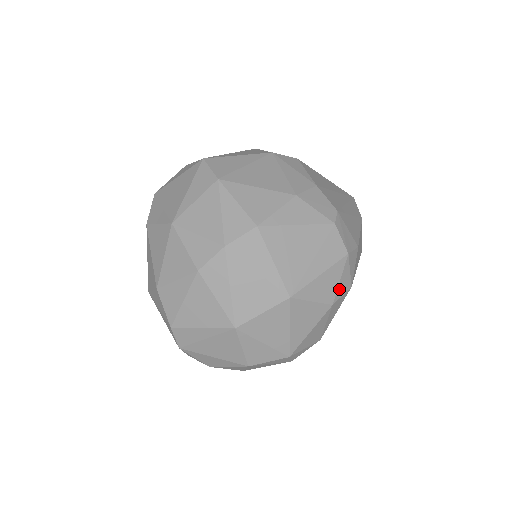
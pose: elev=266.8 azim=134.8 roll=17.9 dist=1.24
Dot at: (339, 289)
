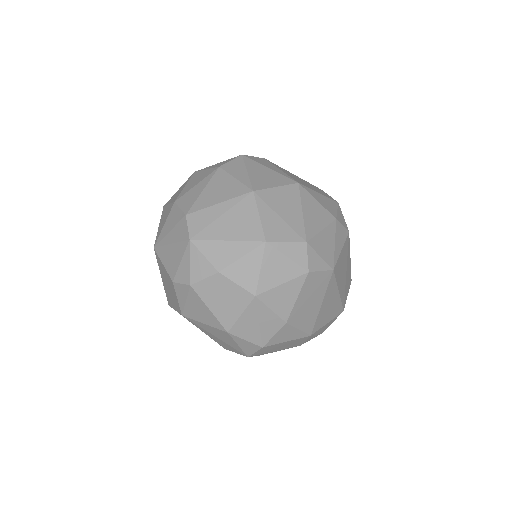
Dot at: (338, 216)
